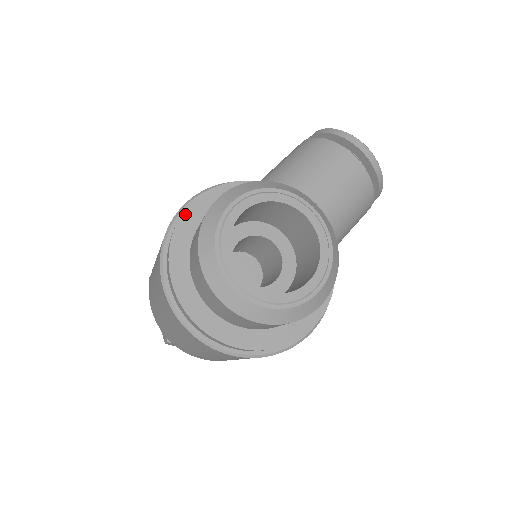
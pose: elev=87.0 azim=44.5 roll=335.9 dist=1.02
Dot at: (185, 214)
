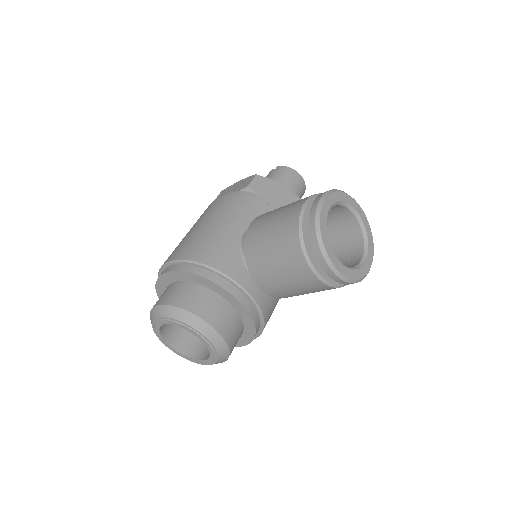
Dot at: (161, 276)
